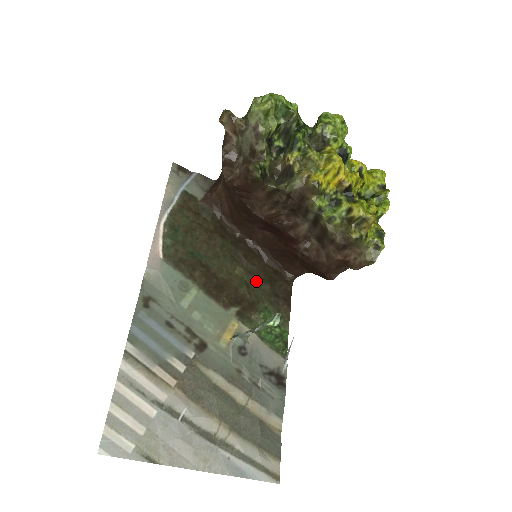
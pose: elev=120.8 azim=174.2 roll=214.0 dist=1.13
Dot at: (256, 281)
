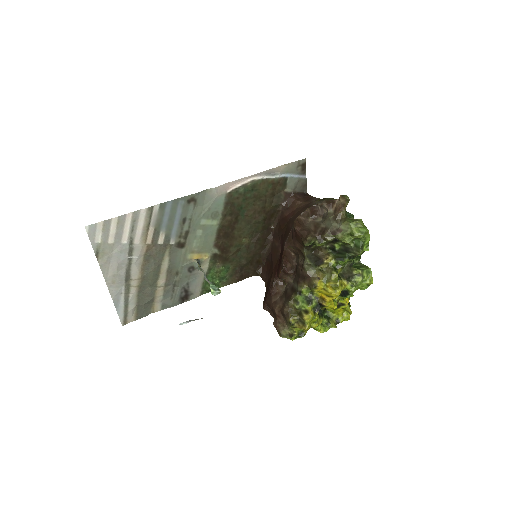
Dot at: (244, 254)
